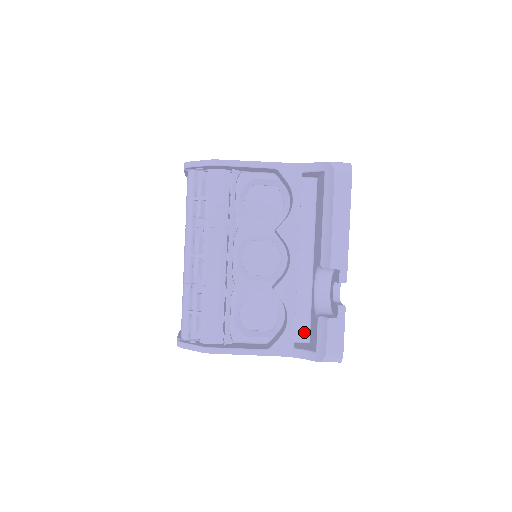
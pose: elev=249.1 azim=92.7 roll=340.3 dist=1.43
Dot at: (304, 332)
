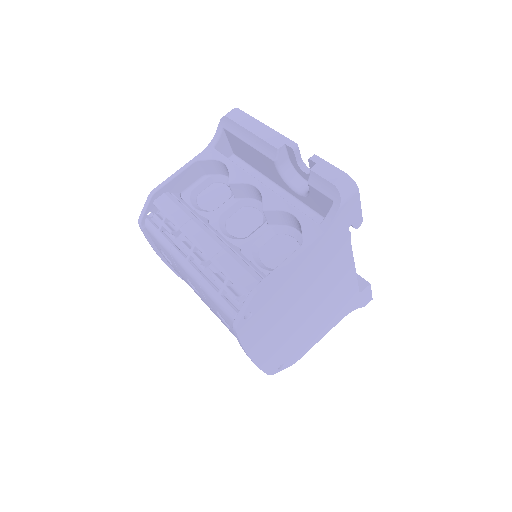
Dot at: occluded
